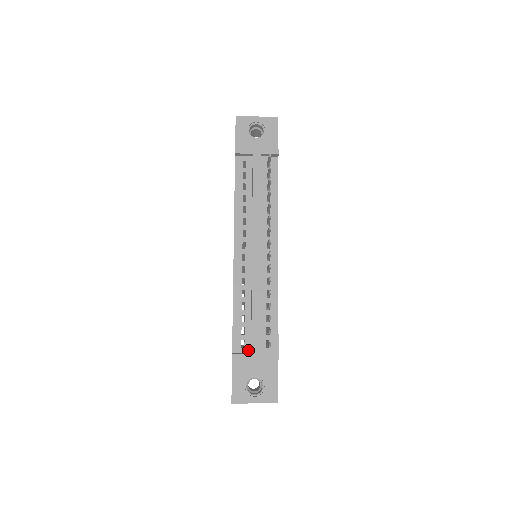
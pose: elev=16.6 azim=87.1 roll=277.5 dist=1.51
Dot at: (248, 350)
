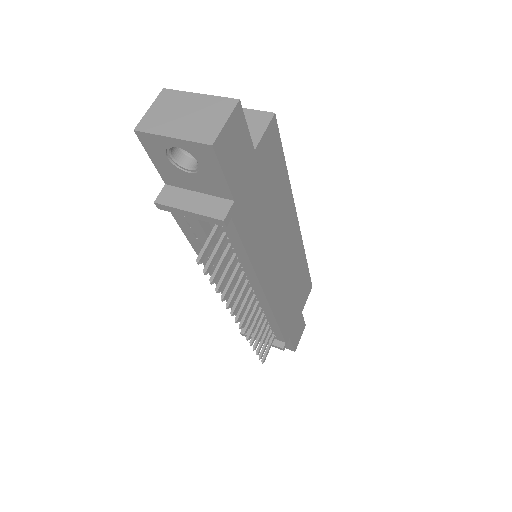
Dot at: occluded
